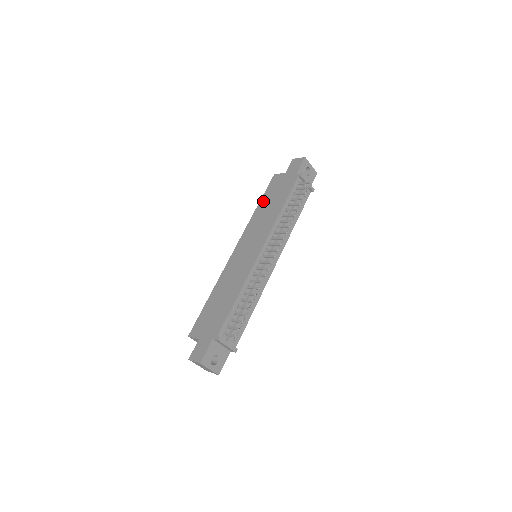
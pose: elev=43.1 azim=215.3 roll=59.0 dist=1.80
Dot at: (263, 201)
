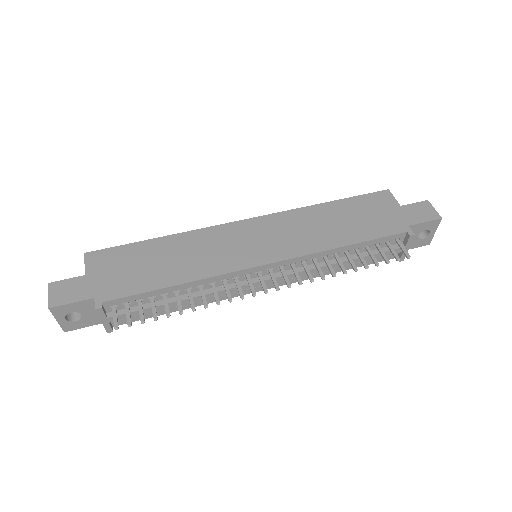
Dot at: (340, 205)
